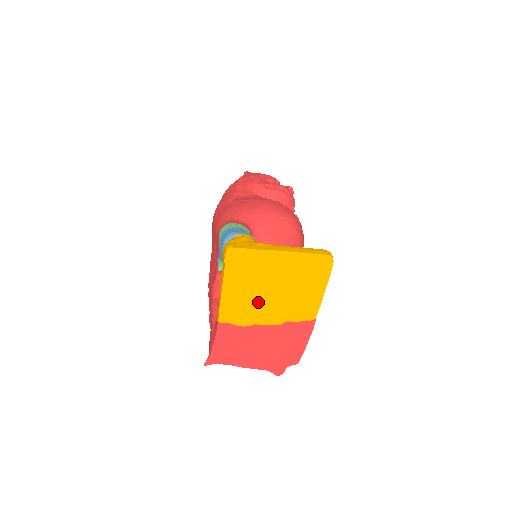
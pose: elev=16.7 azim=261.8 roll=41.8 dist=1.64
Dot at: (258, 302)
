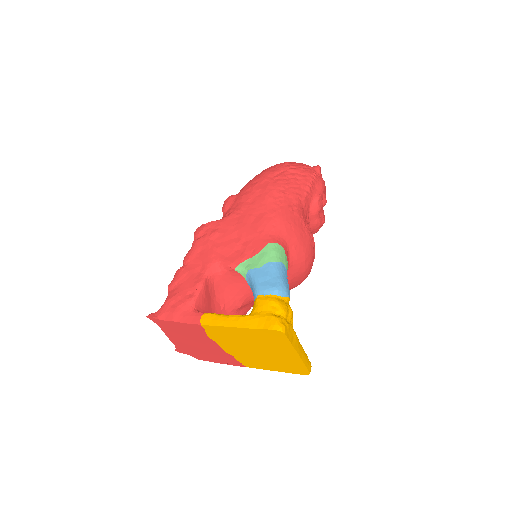
Dot at: (240, 344)
